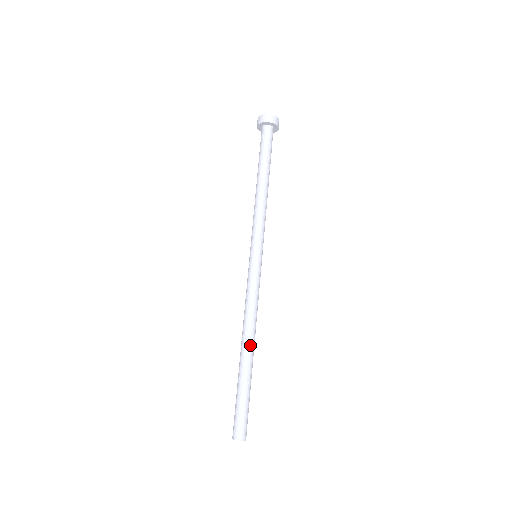
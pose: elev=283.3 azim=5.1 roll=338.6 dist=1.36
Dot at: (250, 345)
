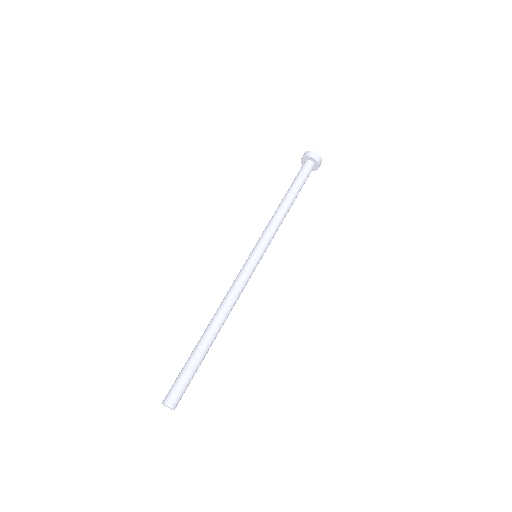
Dot at: (213, 323)
